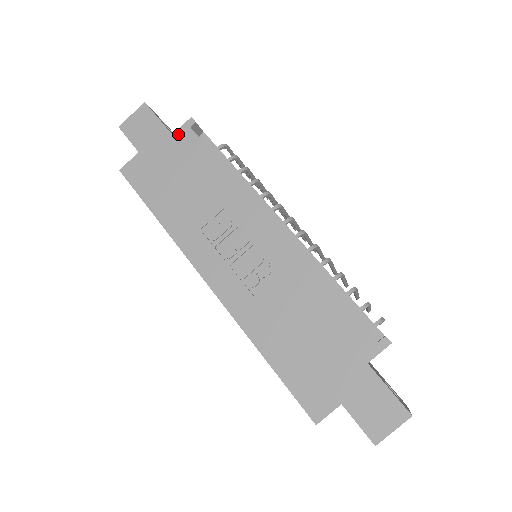
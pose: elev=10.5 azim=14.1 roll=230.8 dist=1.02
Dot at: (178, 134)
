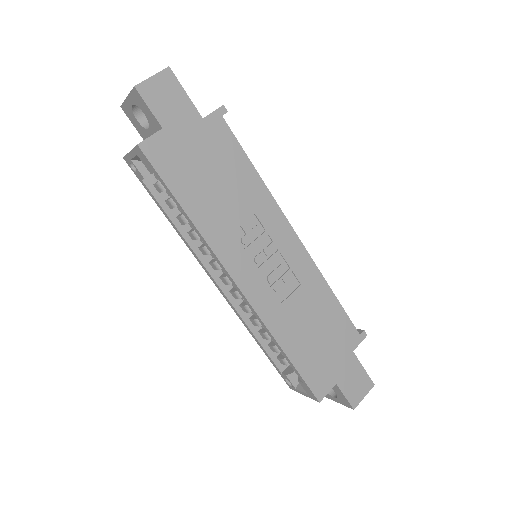
Dot at: (209, 120)
